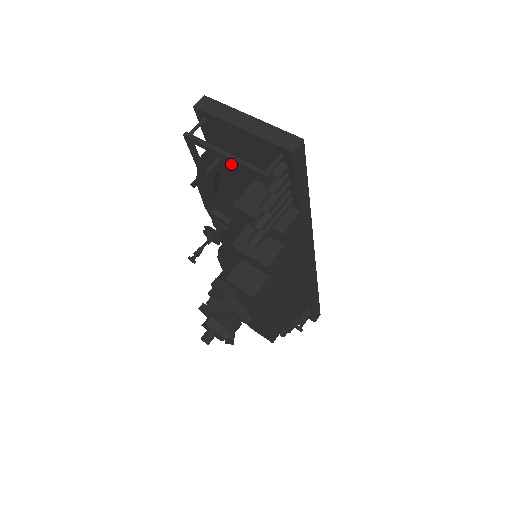
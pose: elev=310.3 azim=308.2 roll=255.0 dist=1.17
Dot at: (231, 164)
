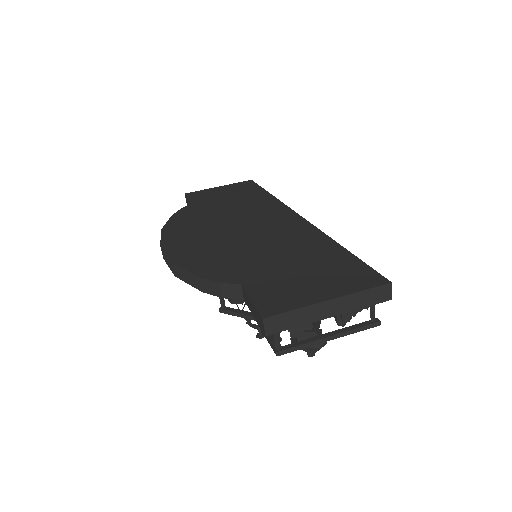
Dot at: occluded
